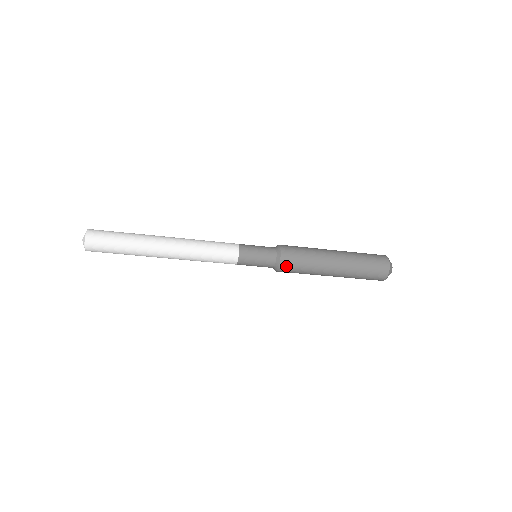
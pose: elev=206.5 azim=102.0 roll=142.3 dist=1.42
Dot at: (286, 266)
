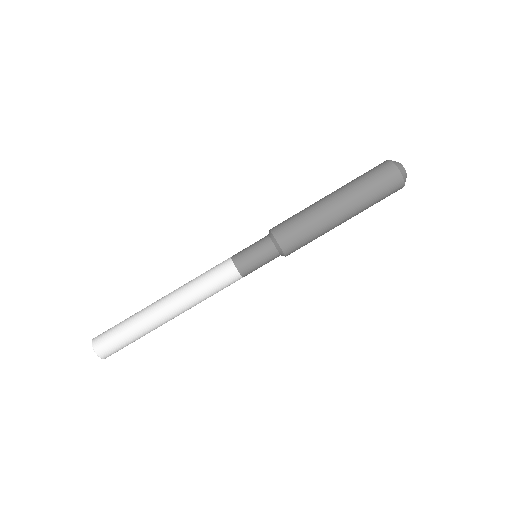
Dot at: (284, 237)
